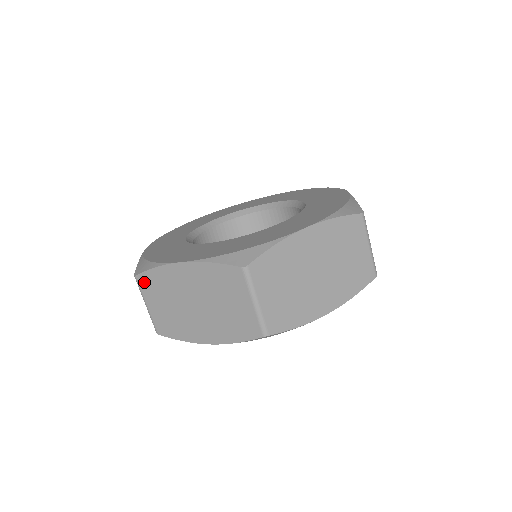
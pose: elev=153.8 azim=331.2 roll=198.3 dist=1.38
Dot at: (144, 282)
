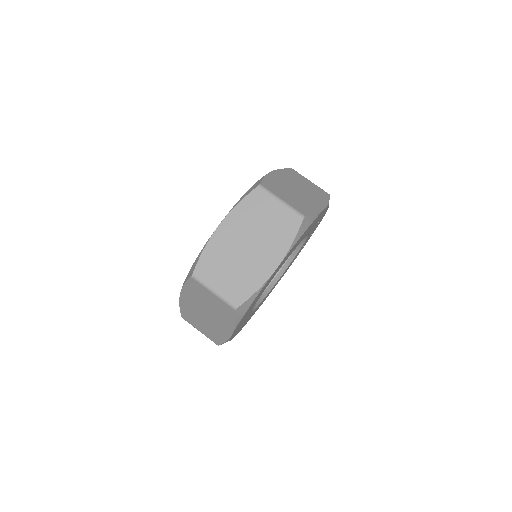
Dot at: (186, 318)
